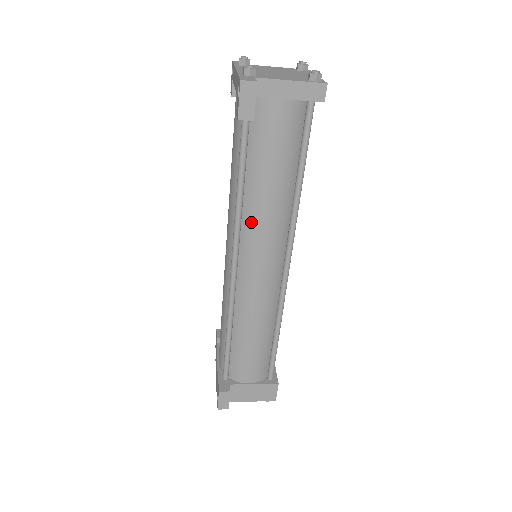
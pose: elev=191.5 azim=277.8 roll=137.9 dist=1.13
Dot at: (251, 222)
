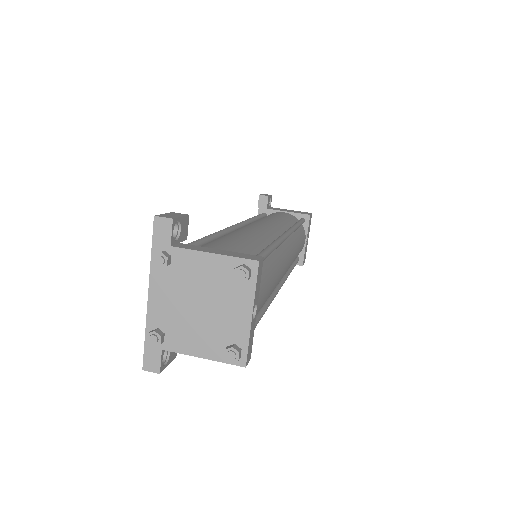
Dot at: occluded
